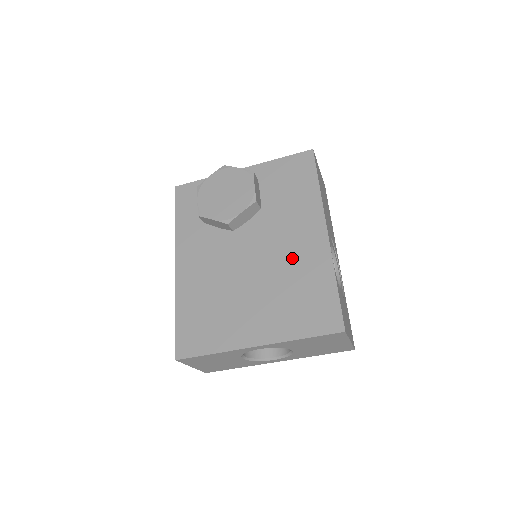
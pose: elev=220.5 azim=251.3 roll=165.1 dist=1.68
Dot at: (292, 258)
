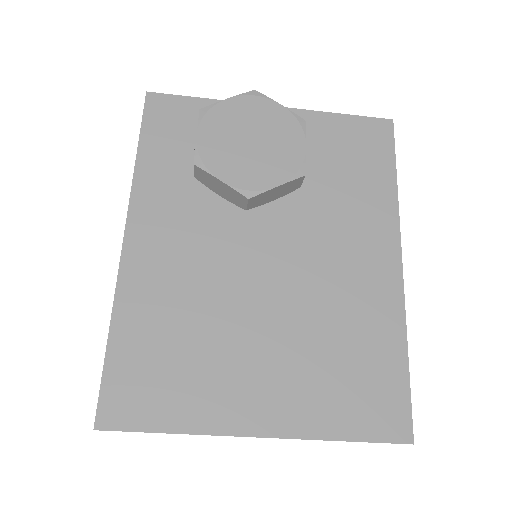
Dot at: (341, 290)
